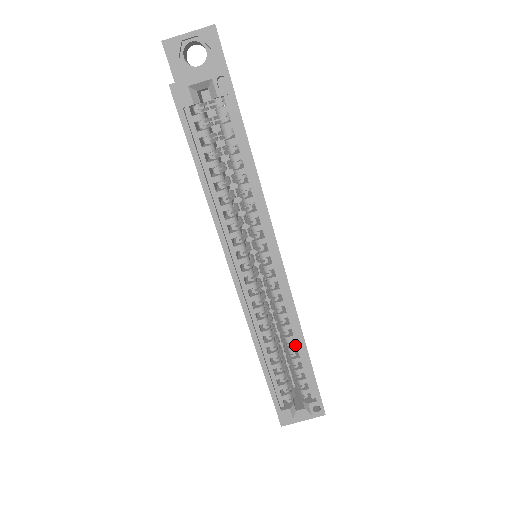
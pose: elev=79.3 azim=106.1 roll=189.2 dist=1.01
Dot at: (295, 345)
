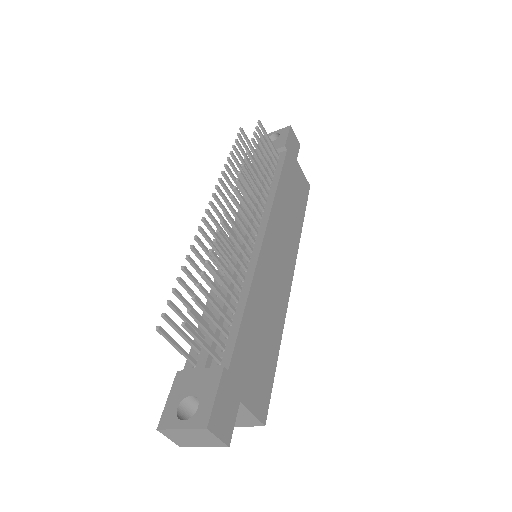
Dot at: occluded
